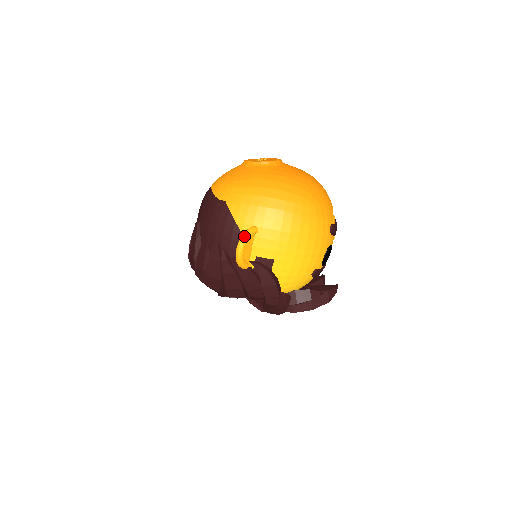
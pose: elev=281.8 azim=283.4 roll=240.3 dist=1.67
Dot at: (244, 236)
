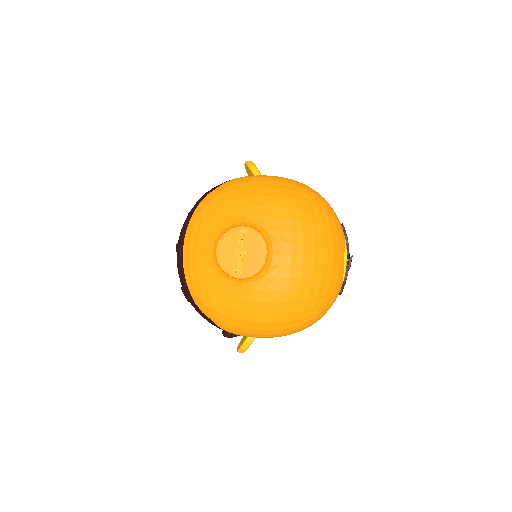
Dot at: (242, 351)
